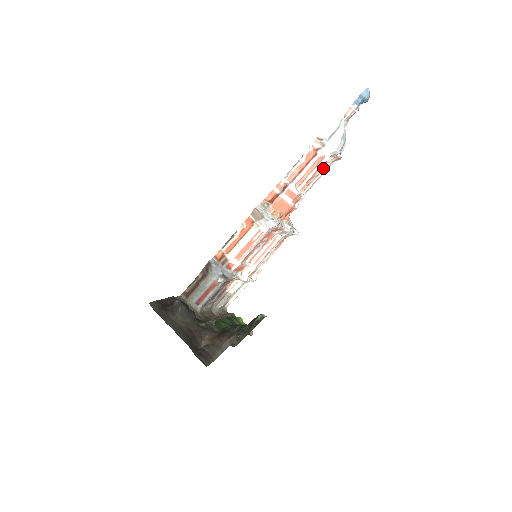
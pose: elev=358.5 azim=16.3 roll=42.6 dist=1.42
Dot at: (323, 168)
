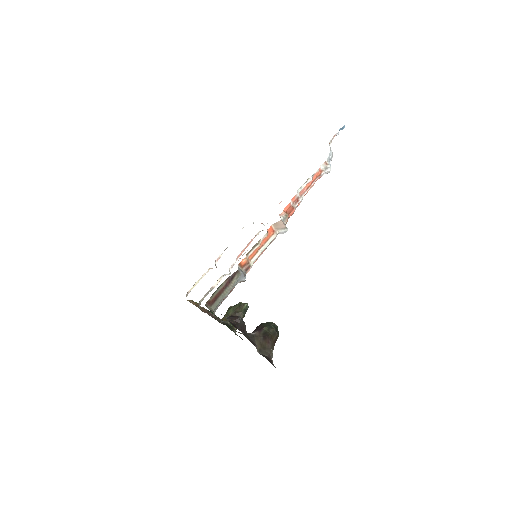
Dot at: occluded
